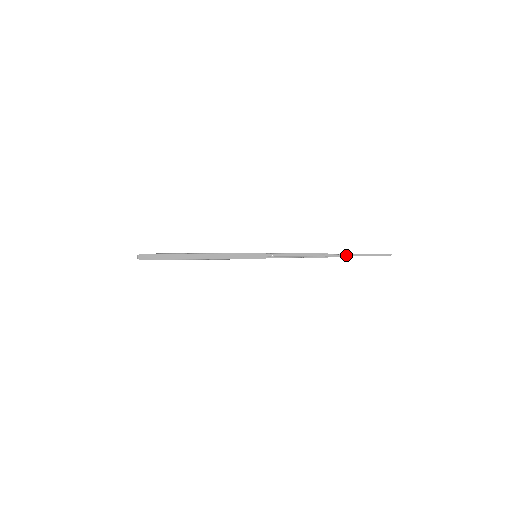
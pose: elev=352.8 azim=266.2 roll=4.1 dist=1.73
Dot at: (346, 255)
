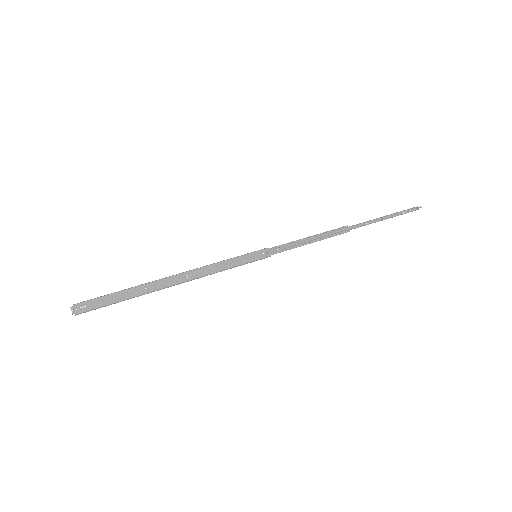
Dot at: (369, 222)
